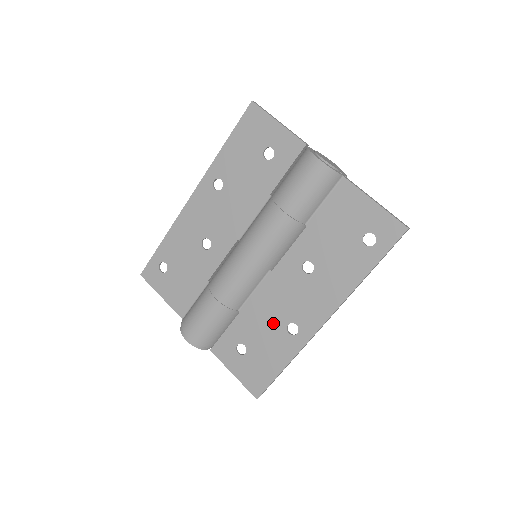
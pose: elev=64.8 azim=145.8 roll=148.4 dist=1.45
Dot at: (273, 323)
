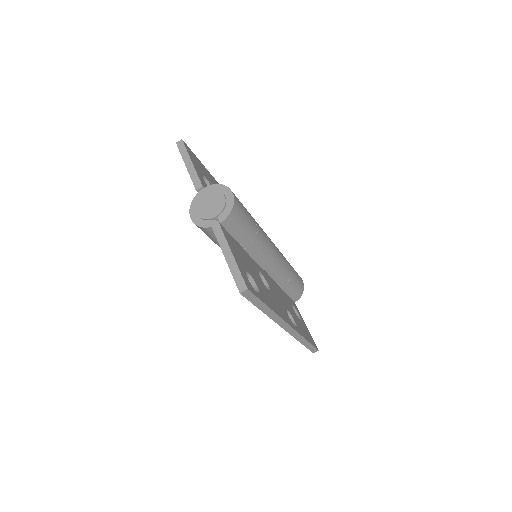
Dot at: occluded
